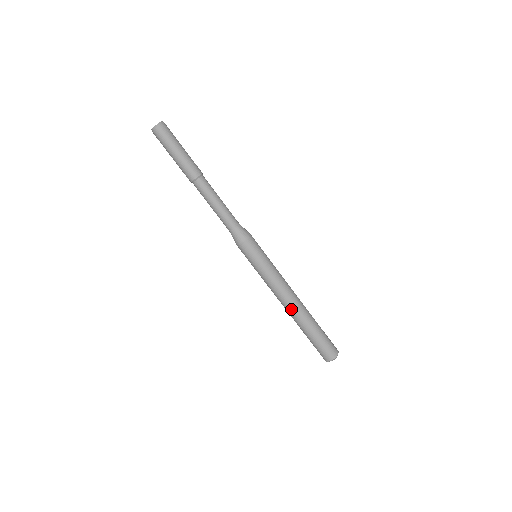
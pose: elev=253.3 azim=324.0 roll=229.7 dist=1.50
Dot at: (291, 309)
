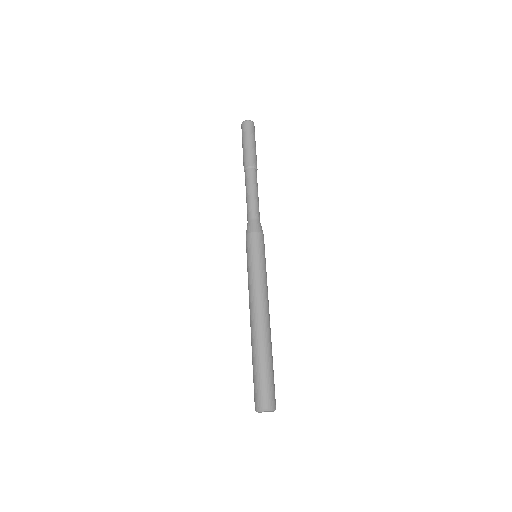
Dot at: (251, 322)
